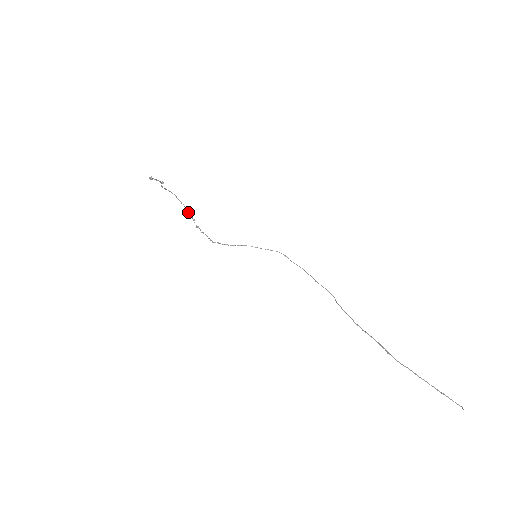
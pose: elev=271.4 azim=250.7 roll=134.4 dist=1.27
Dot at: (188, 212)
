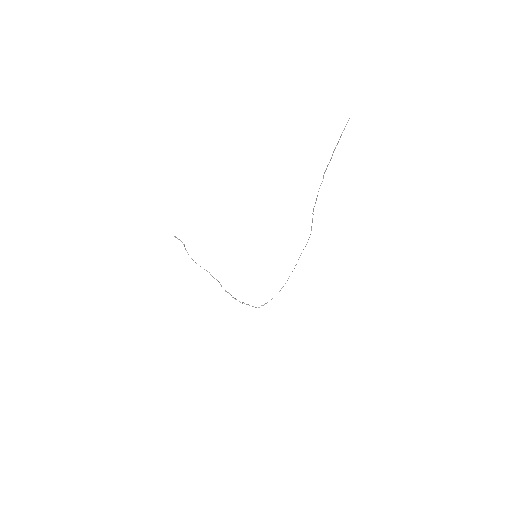
Dot at: occluded
